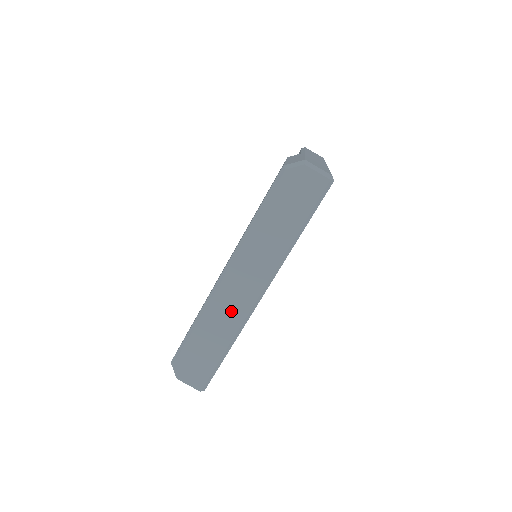
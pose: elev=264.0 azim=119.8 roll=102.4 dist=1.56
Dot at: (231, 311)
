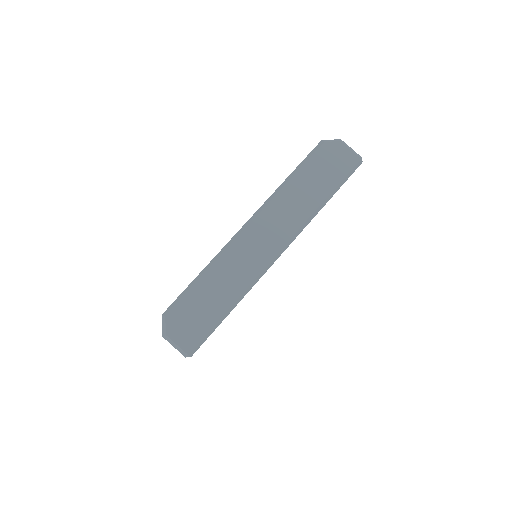
Dot at: (246, 264)
